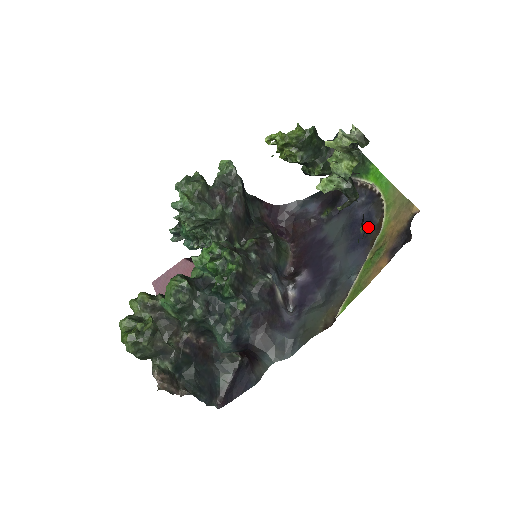
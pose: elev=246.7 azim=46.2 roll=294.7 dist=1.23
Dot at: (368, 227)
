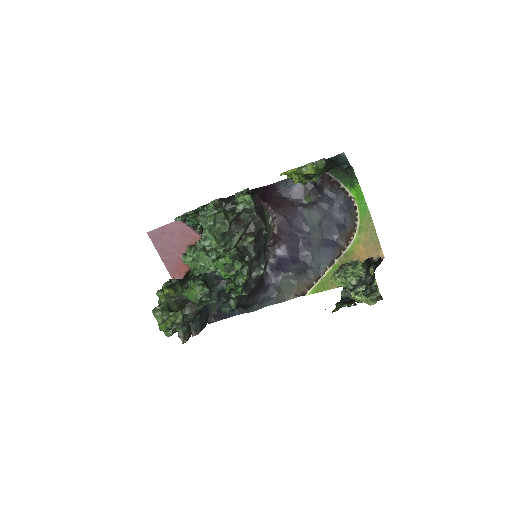
Dot at: (340, 231)
